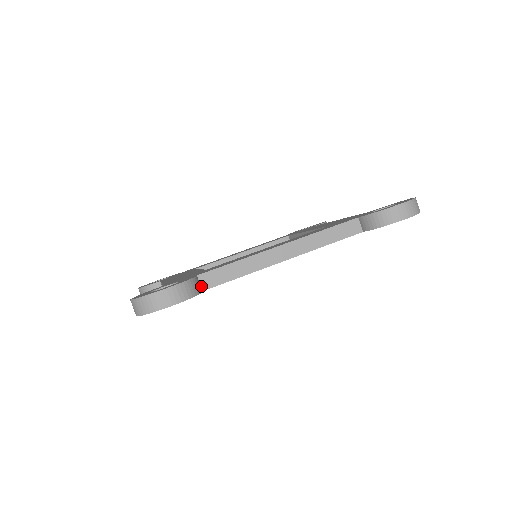
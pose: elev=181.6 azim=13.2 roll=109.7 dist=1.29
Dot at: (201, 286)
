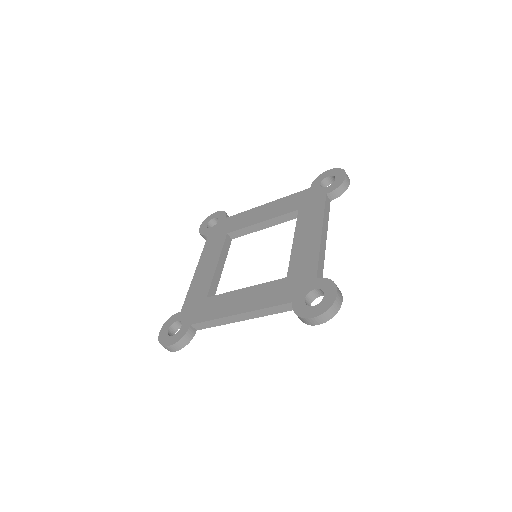
Dot at: occluded
